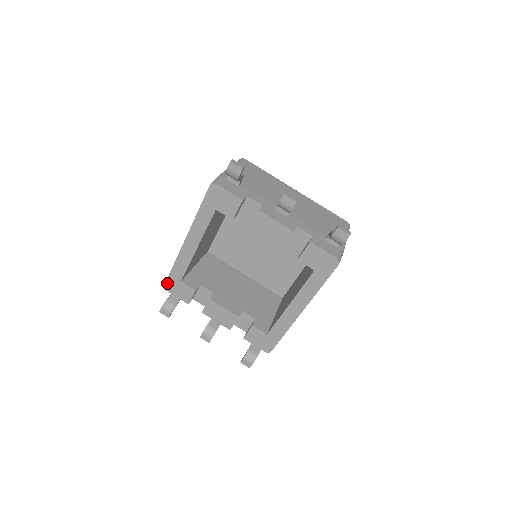
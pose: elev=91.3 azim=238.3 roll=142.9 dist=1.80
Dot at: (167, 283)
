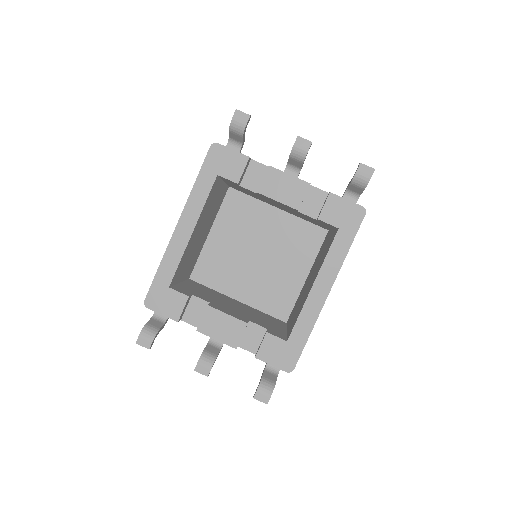
Dot at: (149, 295)
